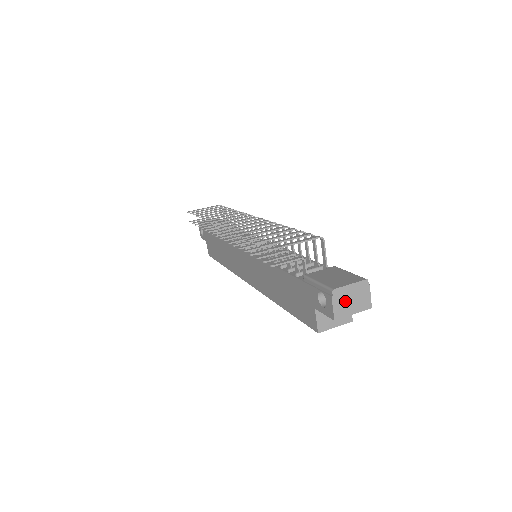
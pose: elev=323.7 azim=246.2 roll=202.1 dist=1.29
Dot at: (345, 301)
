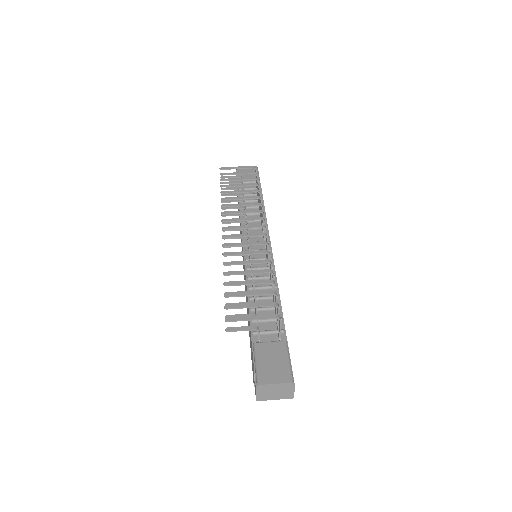
Dot at: (268, 392)
